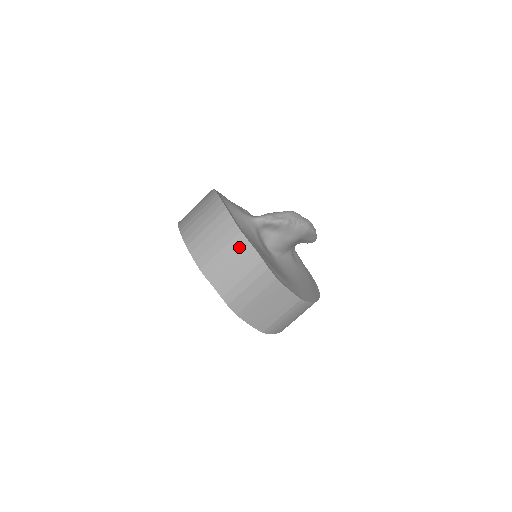
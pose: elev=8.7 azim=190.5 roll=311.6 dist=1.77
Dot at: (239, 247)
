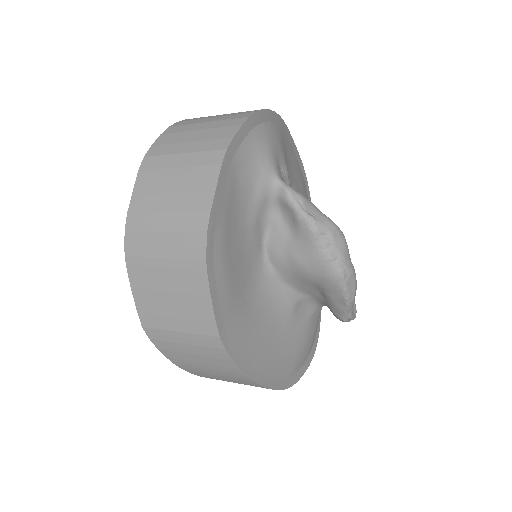
Dot at: (204, 166)
